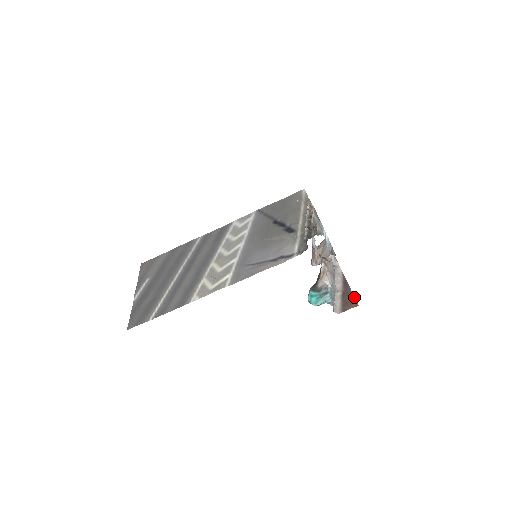
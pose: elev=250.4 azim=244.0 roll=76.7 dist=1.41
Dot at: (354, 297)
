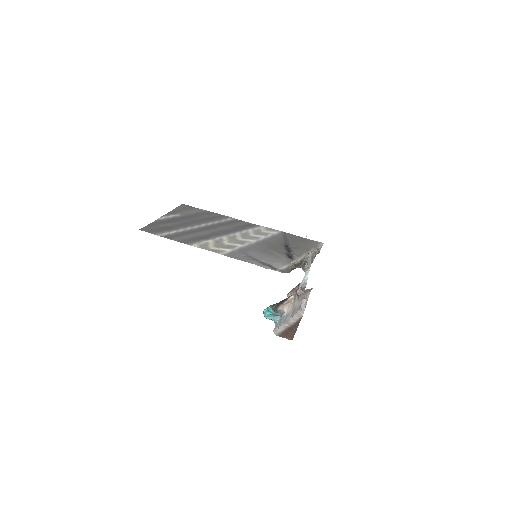
Dot at: (294, 334)
